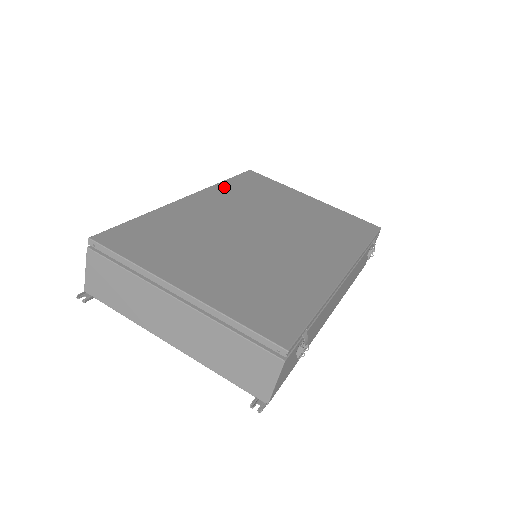
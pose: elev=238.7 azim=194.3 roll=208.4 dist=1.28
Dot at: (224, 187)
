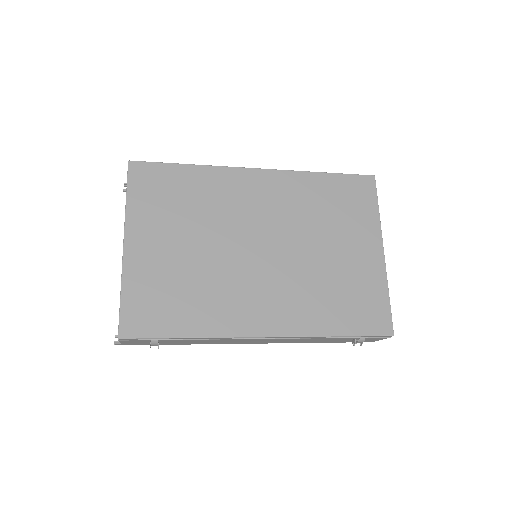
Dot at: (307, 180)
